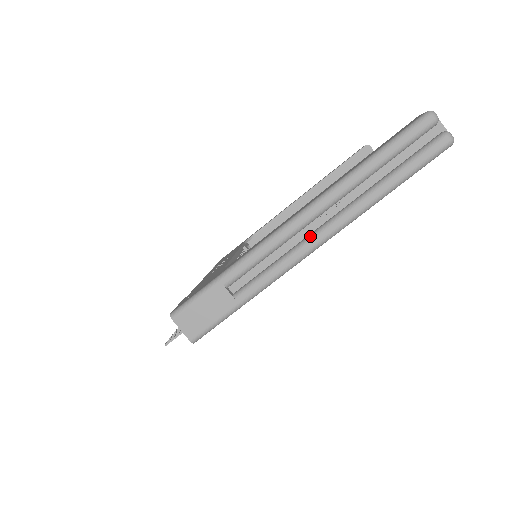
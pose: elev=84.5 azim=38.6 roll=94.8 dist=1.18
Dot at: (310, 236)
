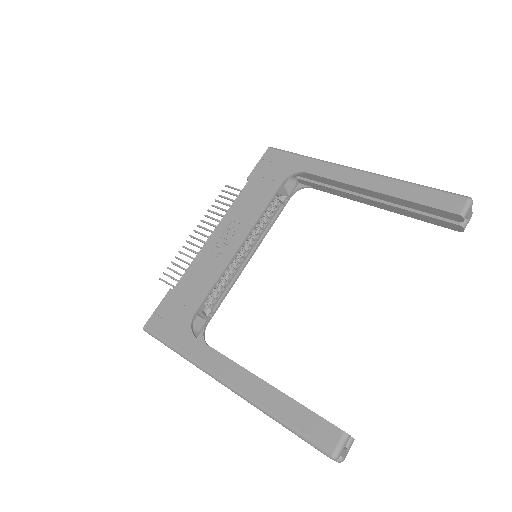
Dot at: occluded
